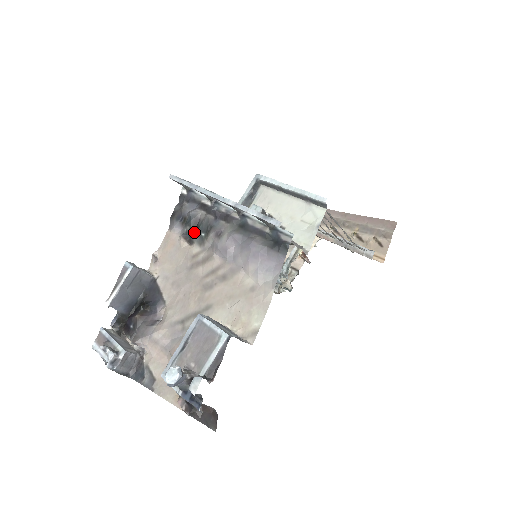
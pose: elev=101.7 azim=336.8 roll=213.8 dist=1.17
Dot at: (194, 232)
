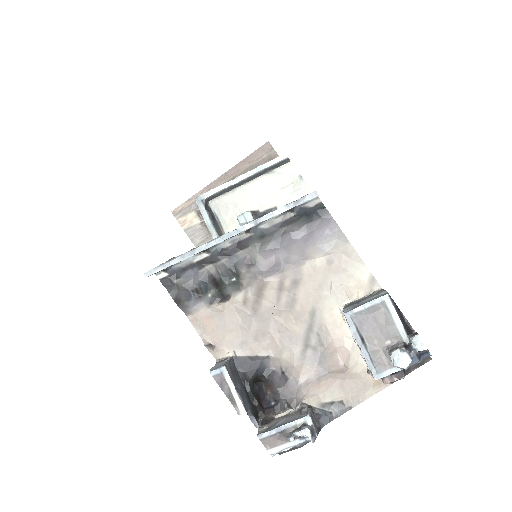
Dot at: (223, 287)
